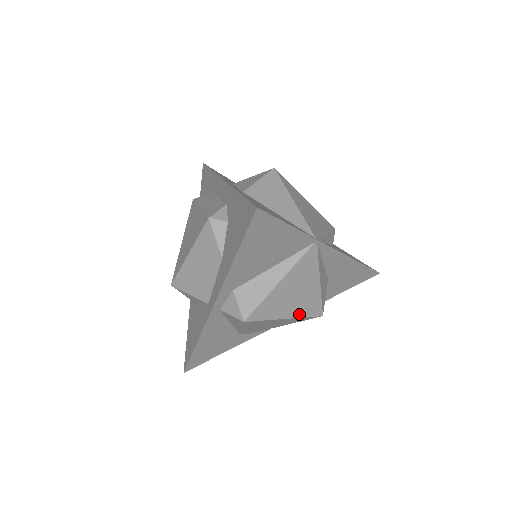
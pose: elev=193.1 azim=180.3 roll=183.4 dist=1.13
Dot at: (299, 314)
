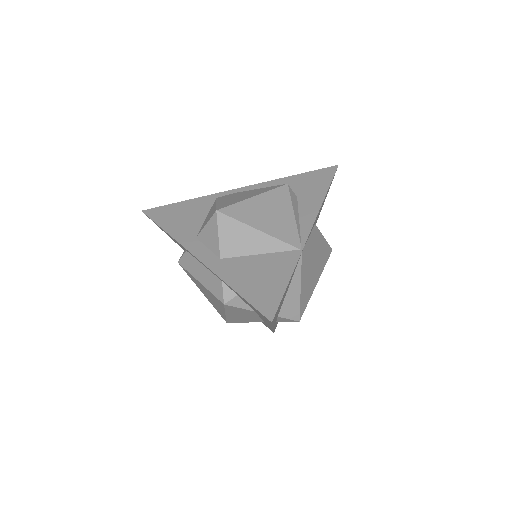
Dot at: (321, 272)
